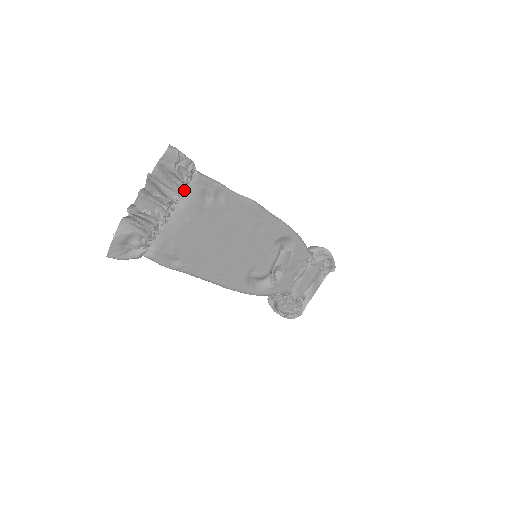
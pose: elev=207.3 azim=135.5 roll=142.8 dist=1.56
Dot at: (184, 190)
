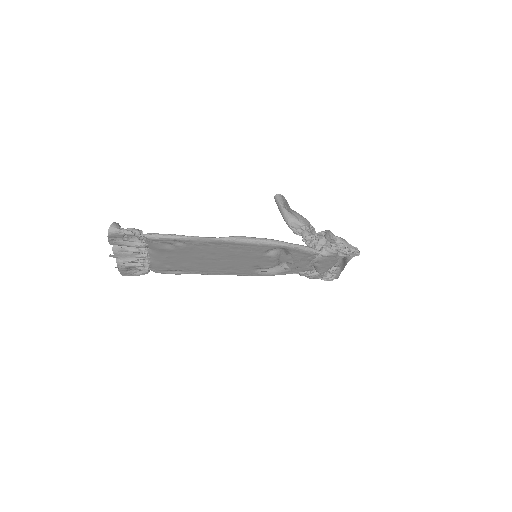
Dot at: (146, 244)
